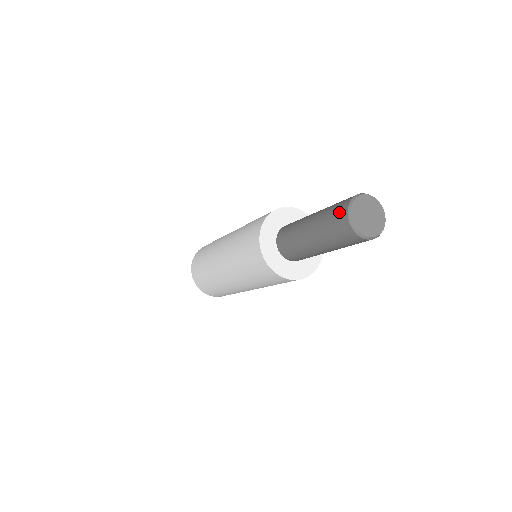
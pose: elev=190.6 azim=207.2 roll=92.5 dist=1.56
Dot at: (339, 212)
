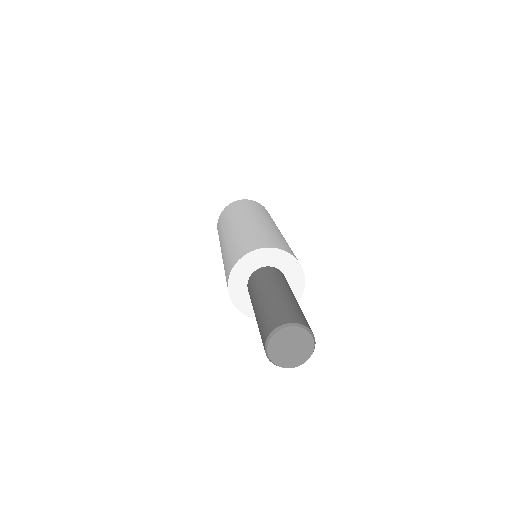
Dot at: (264, 332)
